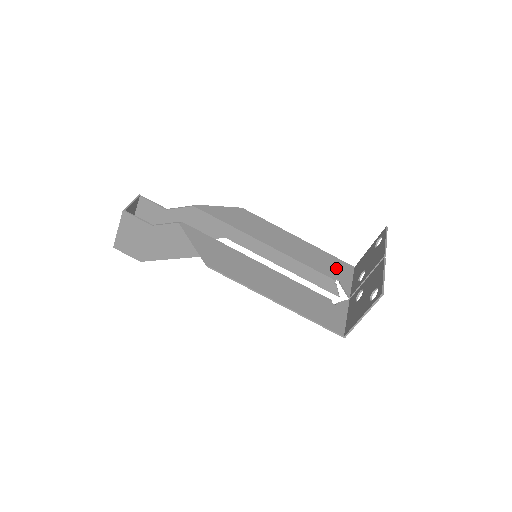
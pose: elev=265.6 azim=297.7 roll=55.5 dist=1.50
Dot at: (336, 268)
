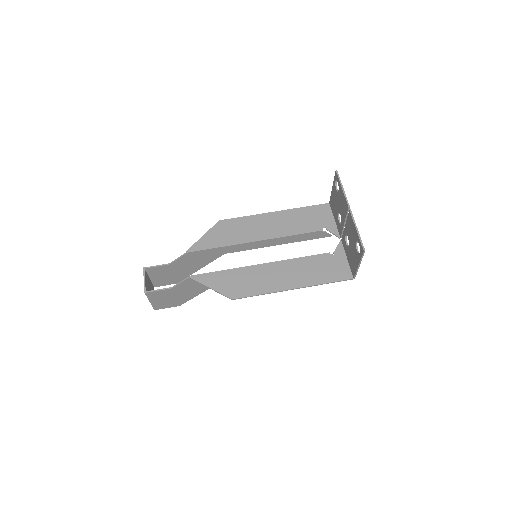
Dot at: (317, 217)
